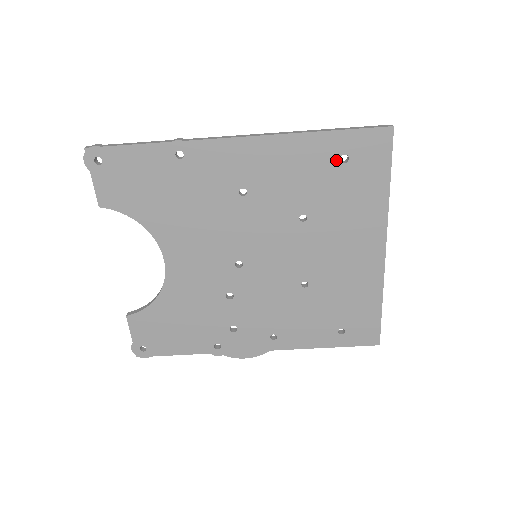
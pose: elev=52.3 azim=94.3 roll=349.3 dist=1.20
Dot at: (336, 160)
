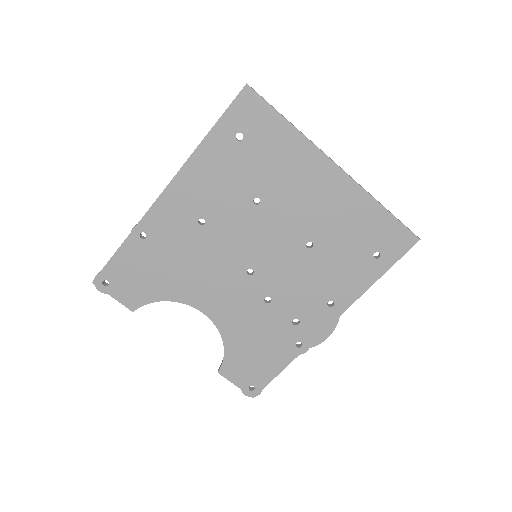
Dot at: (235, 143)
